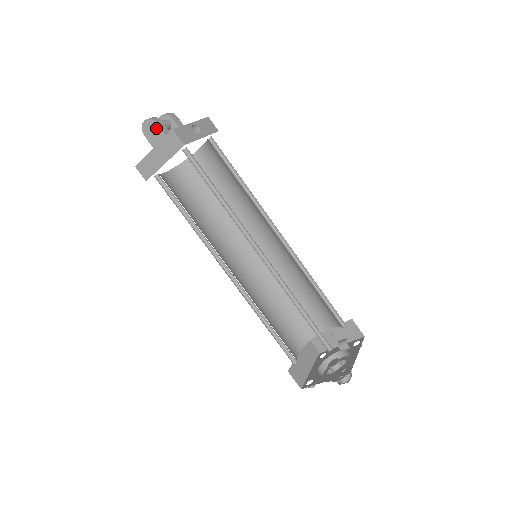
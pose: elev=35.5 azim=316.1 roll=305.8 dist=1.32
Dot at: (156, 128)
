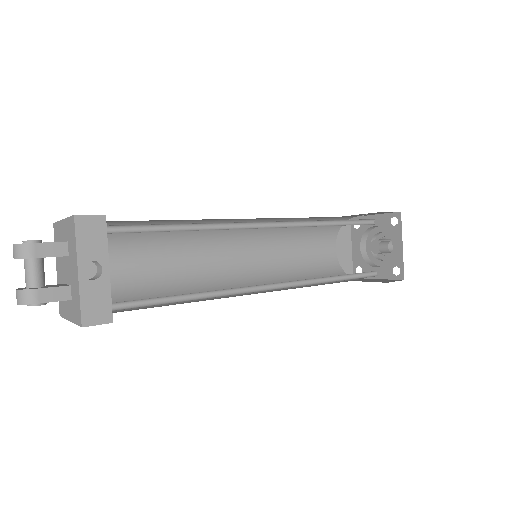
Dot at: (43, 303)
